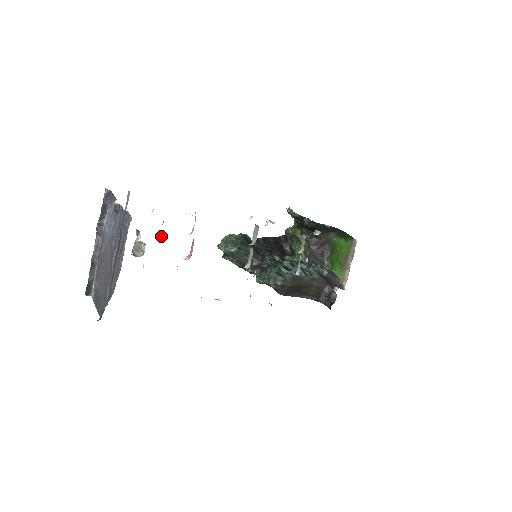
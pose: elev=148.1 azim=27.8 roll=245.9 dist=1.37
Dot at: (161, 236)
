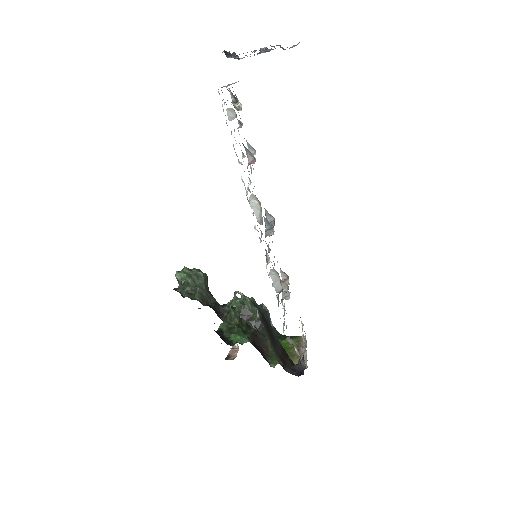
Dot at: (241, 127)
